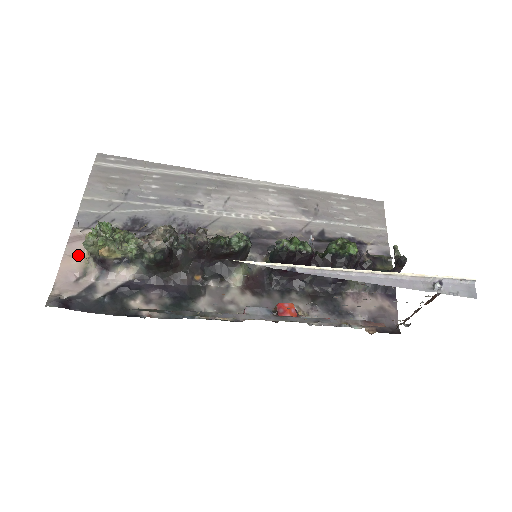
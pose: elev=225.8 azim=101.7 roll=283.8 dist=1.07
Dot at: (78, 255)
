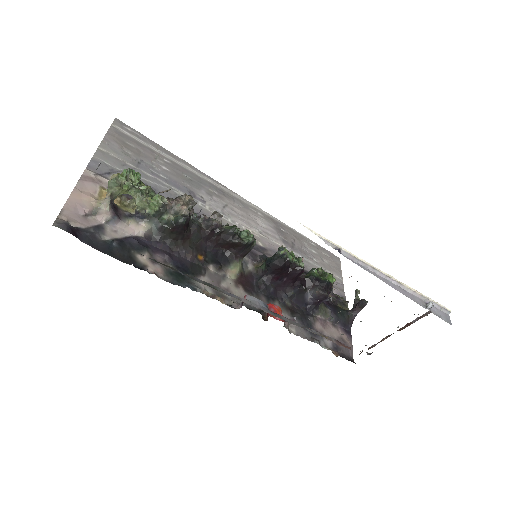
Dot at: (89, 194)
